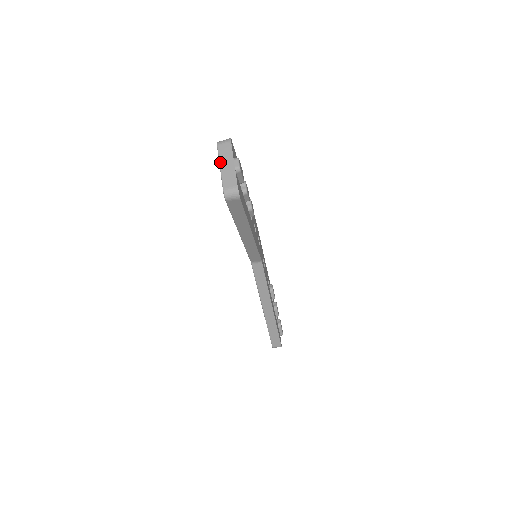
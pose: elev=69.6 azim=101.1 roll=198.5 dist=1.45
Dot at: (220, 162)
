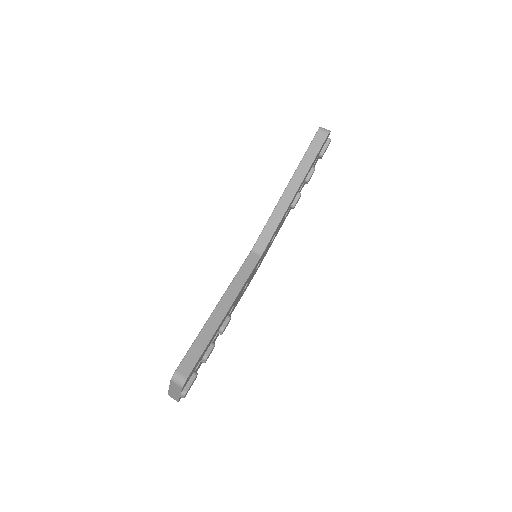
Dot at: occluded
